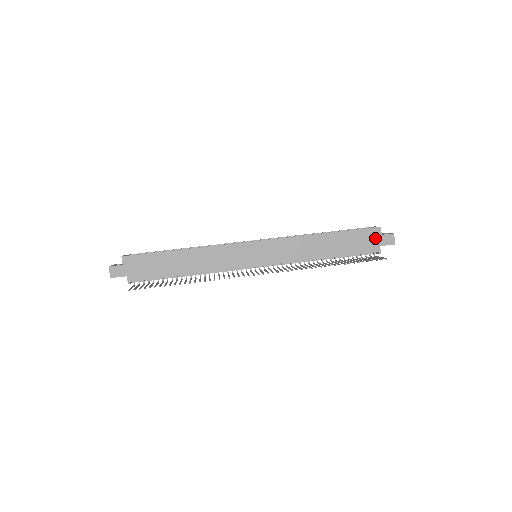
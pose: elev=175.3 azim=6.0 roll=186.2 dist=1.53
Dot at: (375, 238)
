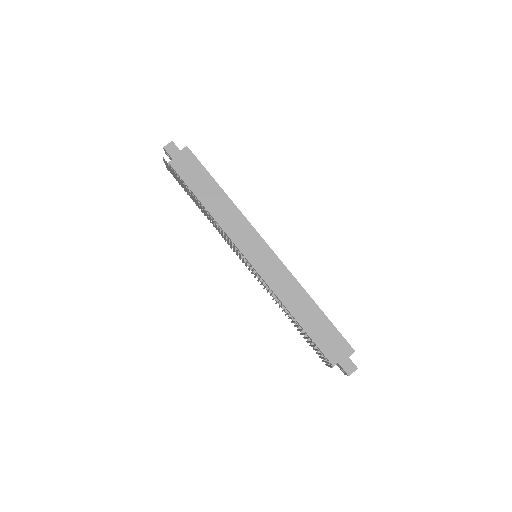
Dot at: (342, 353)
